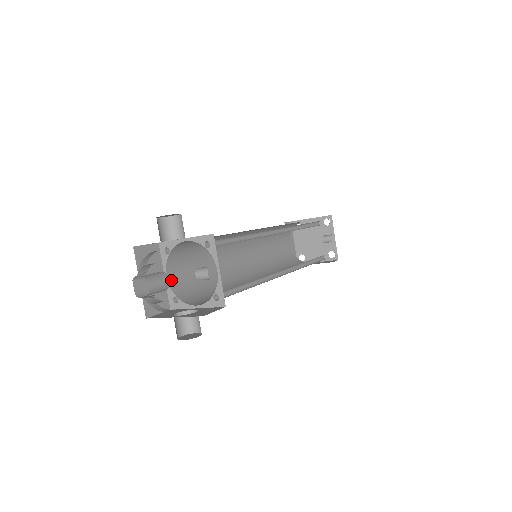
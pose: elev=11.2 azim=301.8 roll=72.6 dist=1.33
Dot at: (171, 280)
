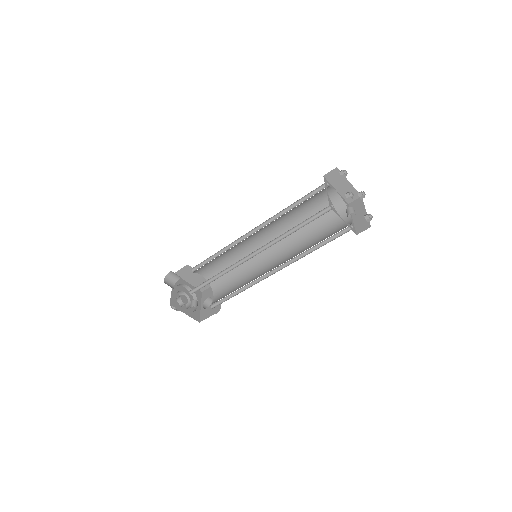
Dot at: (206, 276)
